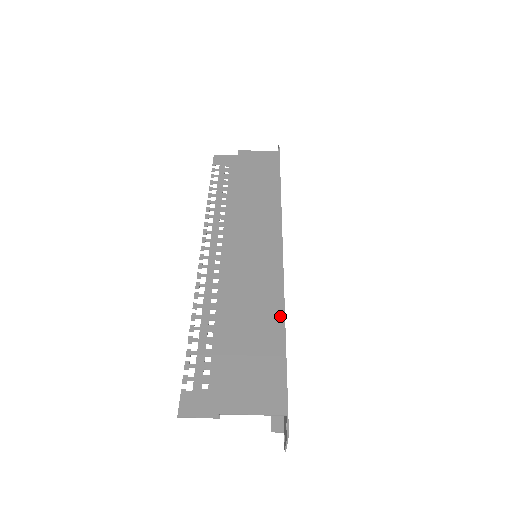
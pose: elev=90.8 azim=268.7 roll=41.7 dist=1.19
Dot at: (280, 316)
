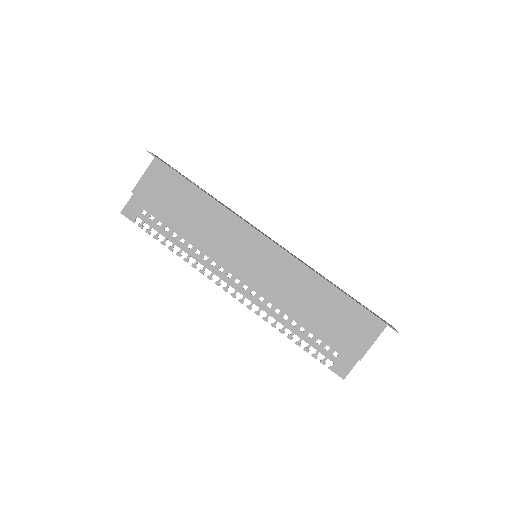
Dot at: (322, 282)
